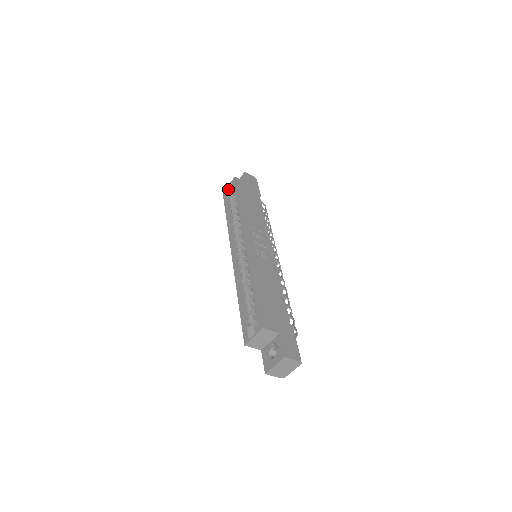
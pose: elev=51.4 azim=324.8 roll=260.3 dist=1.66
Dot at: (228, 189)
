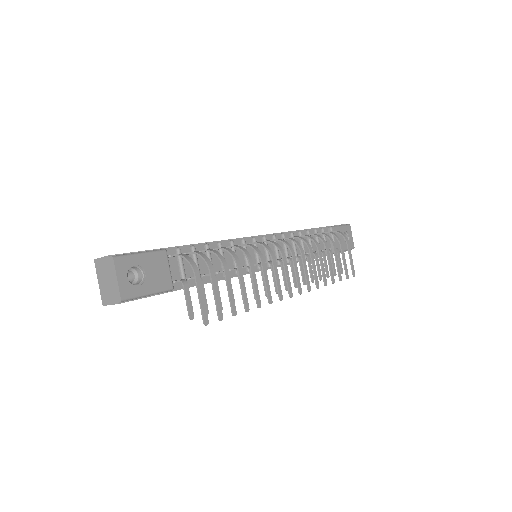
Dot at: occluded
